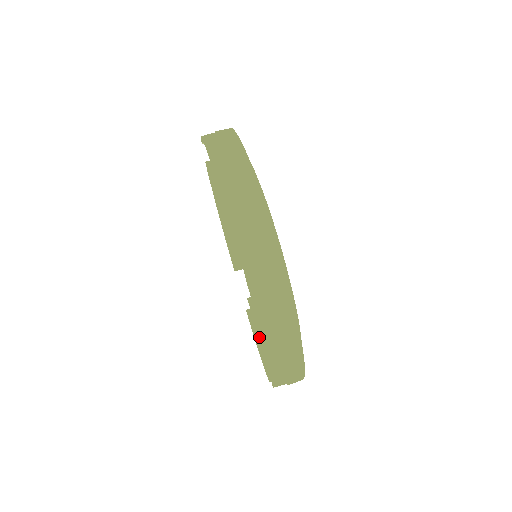
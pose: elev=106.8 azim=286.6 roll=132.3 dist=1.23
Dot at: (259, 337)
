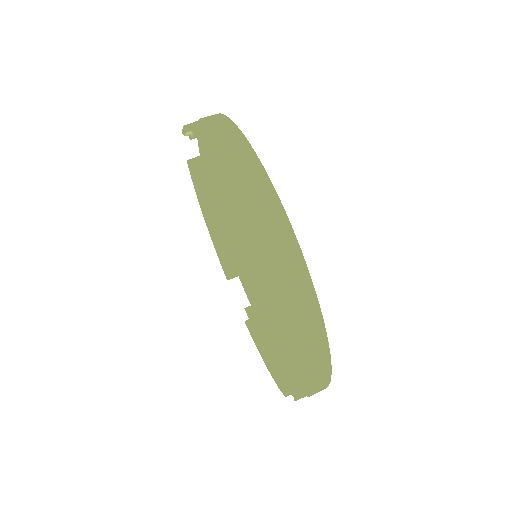
Dot at: (263, 349)
